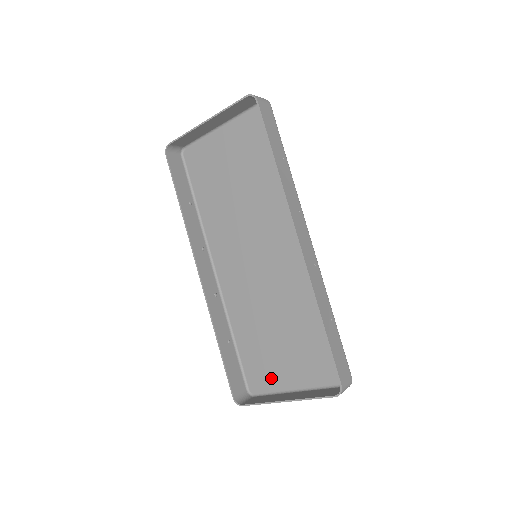
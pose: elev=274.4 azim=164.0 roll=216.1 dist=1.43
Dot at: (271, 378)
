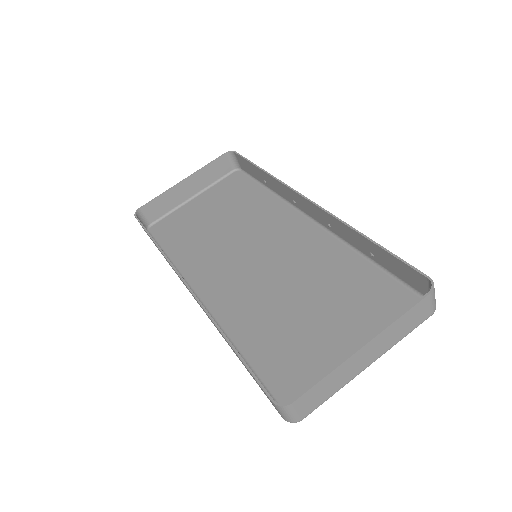
Dot at: (320, 373)
